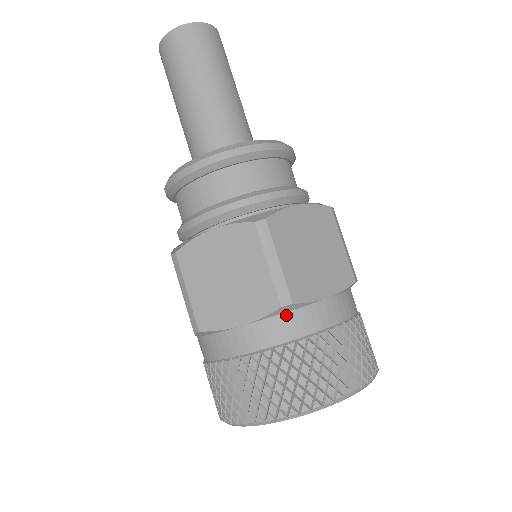
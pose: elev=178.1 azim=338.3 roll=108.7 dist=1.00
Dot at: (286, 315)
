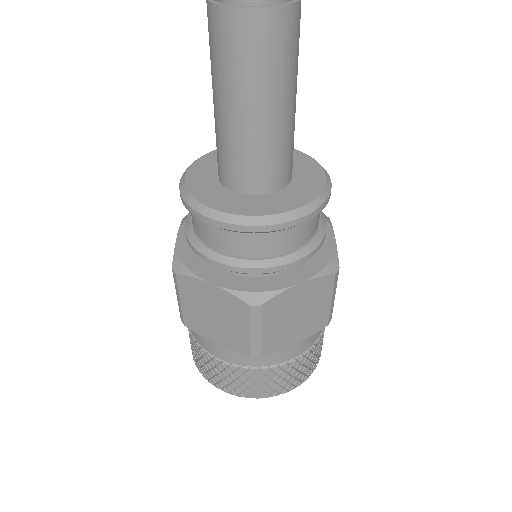
Dot at: occluded
